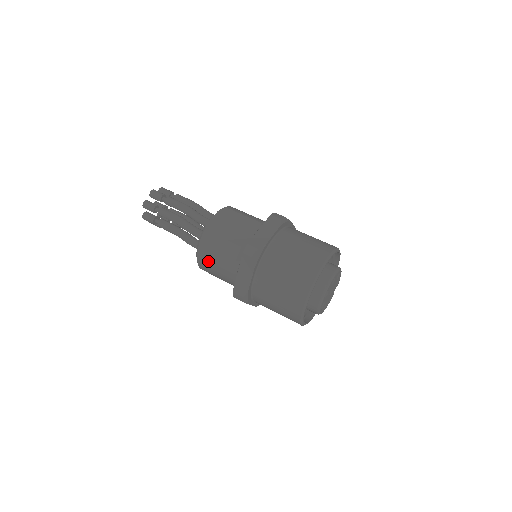
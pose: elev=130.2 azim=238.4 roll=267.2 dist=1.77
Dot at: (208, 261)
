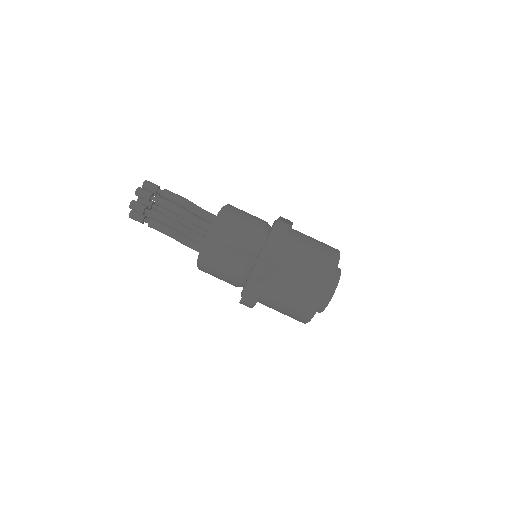
Dot at: (211, 269)
